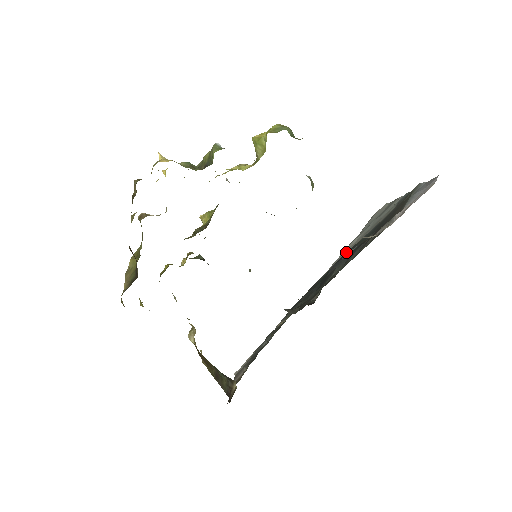
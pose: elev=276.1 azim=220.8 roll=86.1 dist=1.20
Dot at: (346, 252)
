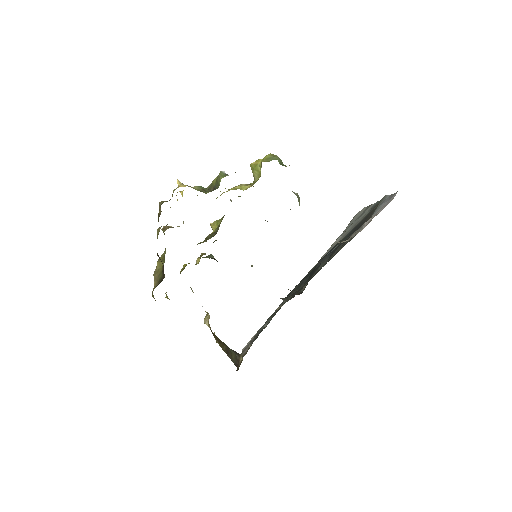
Dot at: occluded
